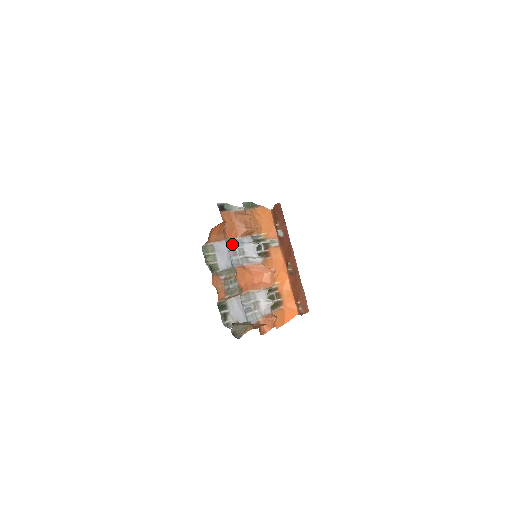
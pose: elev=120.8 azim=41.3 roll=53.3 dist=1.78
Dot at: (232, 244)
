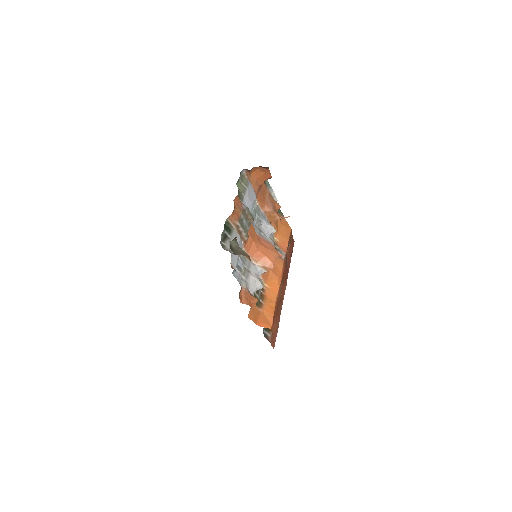
Dot at: (256, 208)
